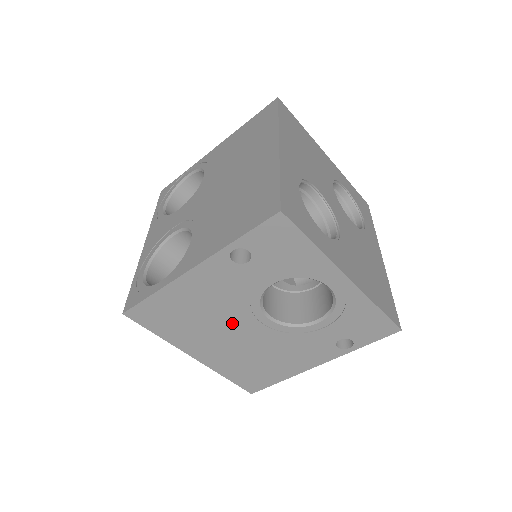
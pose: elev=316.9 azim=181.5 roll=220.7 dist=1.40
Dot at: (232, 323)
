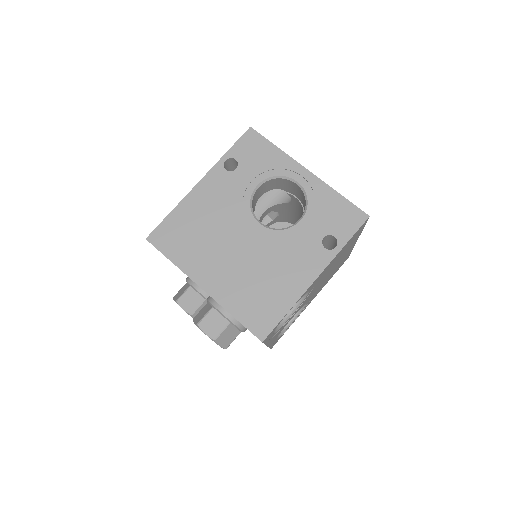
Dot at: (232, 234)
